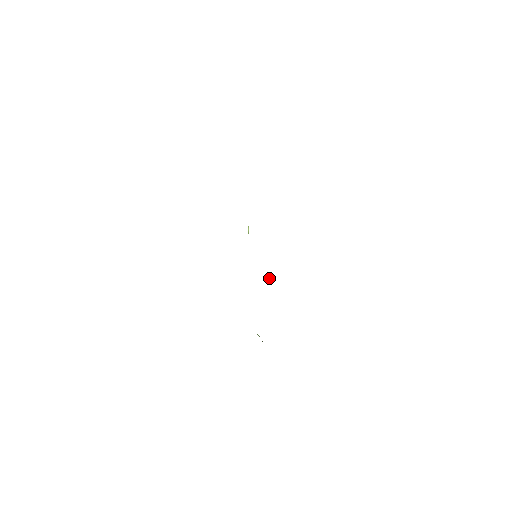
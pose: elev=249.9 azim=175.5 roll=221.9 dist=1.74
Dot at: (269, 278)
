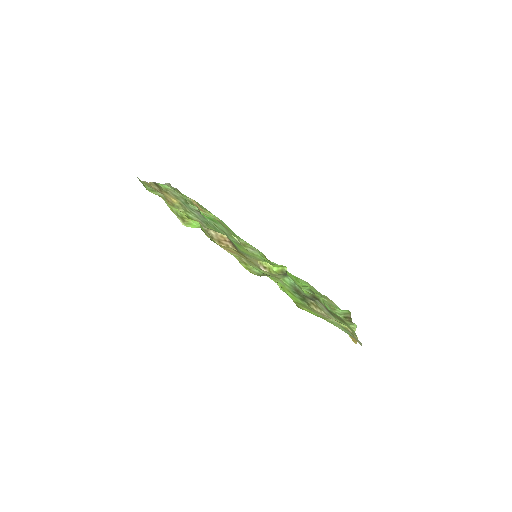
Dot at: (281, 267)
